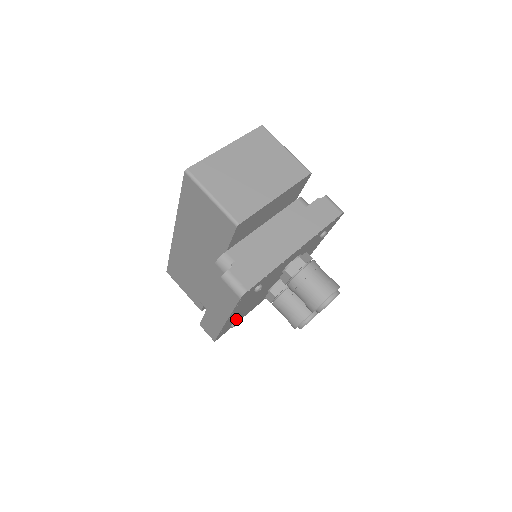
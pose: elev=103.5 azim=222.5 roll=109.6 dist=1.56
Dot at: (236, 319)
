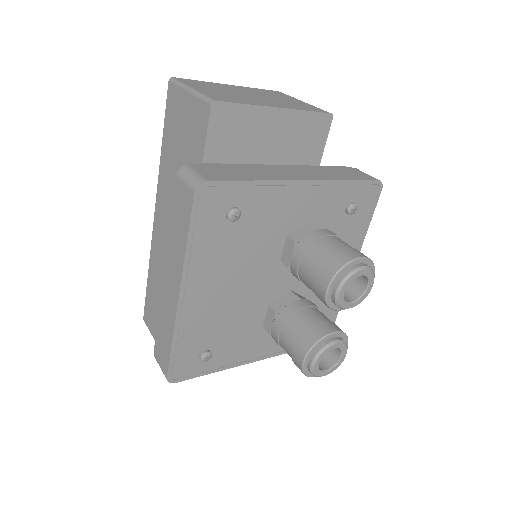
Dot at: (208, 340)
